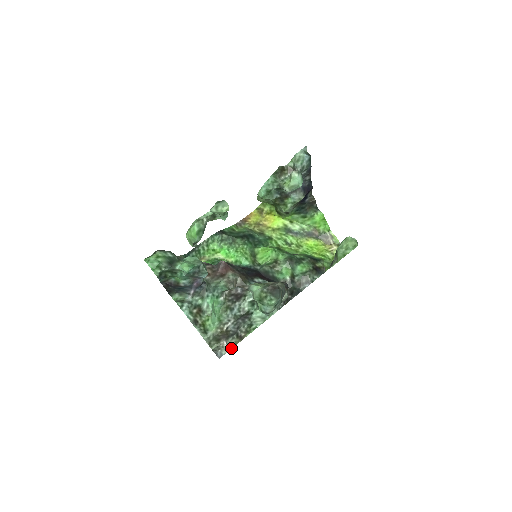
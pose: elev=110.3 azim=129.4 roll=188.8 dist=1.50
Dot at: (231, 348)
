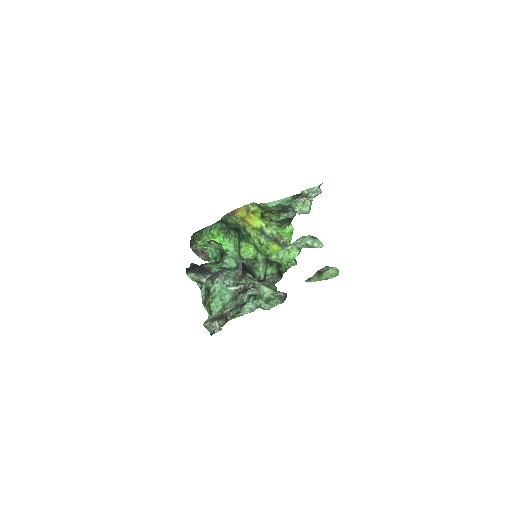
Dot at: (221, 329)
